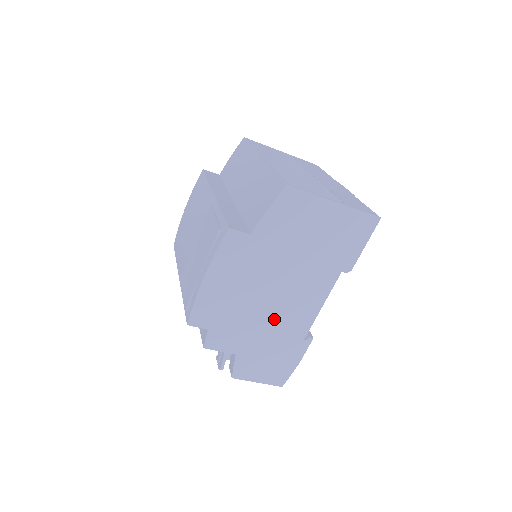
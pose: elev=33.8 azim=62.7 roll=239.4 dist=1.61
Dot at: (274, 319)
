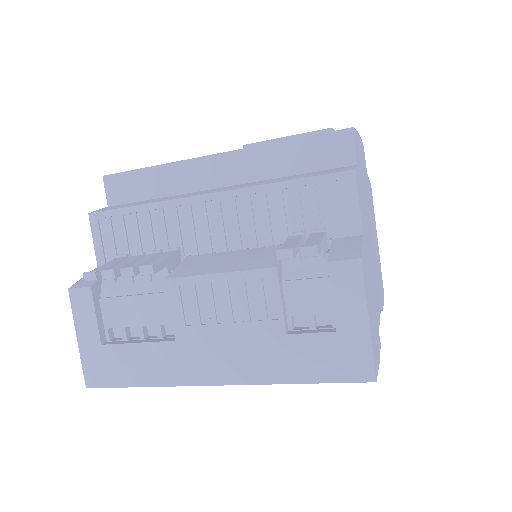
Dot at: (371, 260)
